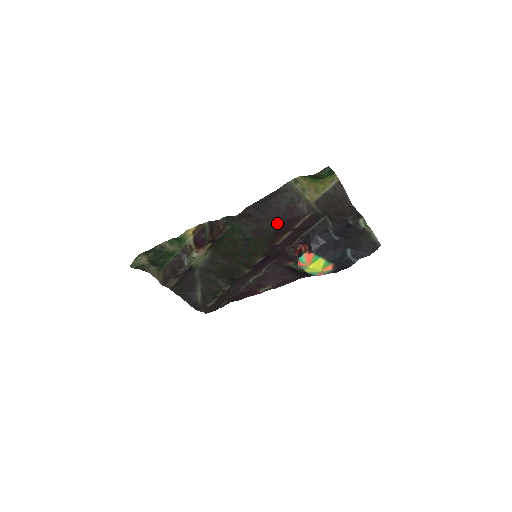
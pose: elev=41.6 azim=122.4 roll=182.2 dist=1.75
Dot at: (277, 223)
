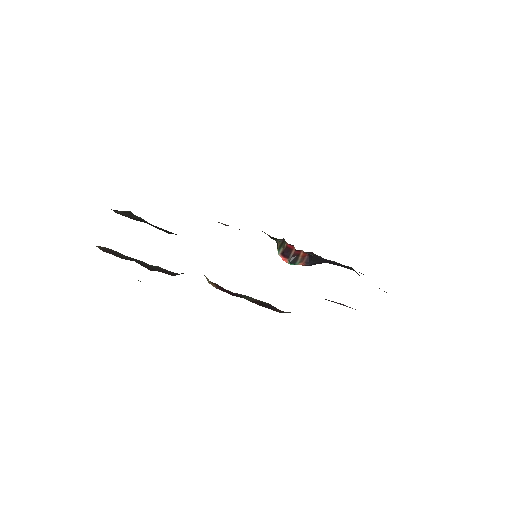
Dot at: occluded
